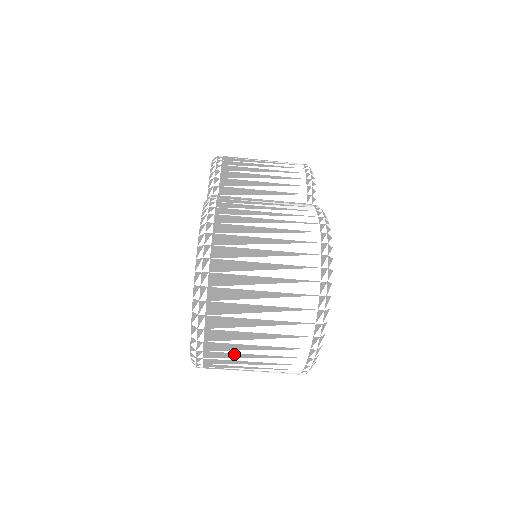
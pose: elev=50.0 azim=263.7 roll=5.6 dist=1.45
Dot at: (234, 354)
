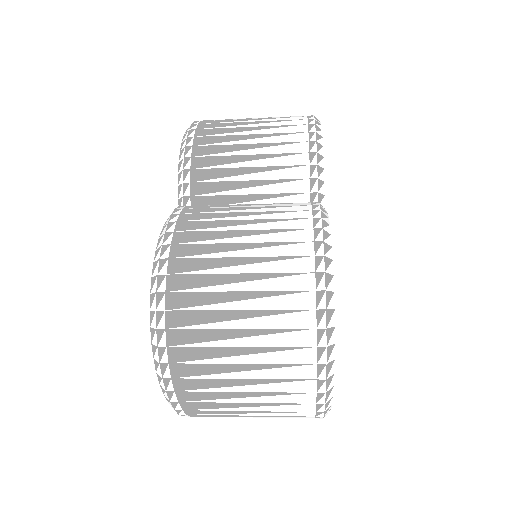
Dot at: (224, 415)
